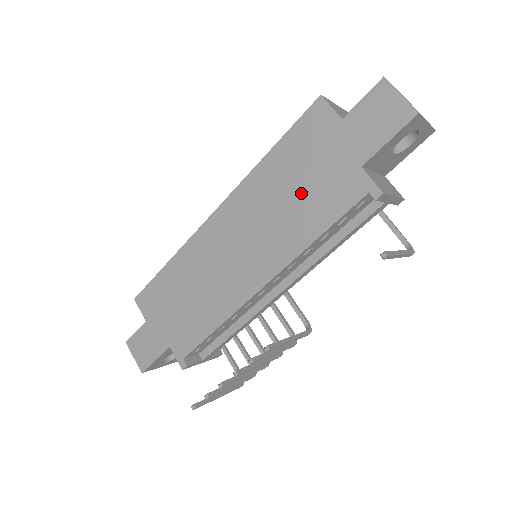
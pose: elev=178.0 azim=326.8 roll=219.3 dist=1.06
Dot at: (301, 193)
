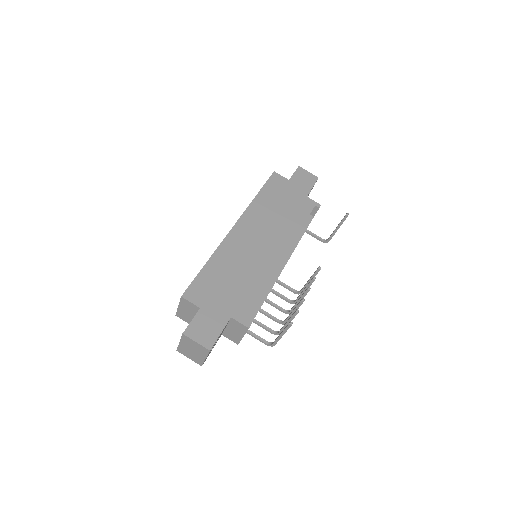
Dot at: (284, 209)
